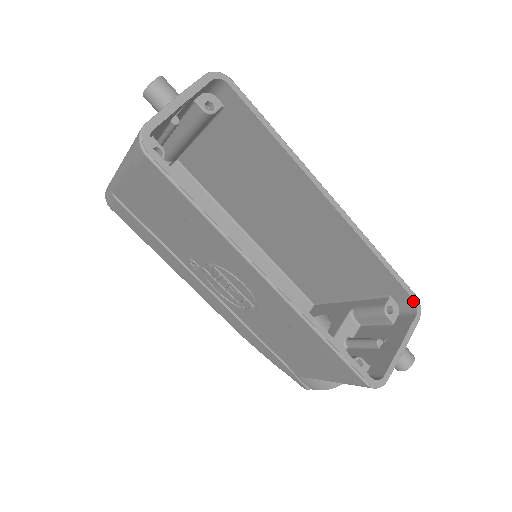
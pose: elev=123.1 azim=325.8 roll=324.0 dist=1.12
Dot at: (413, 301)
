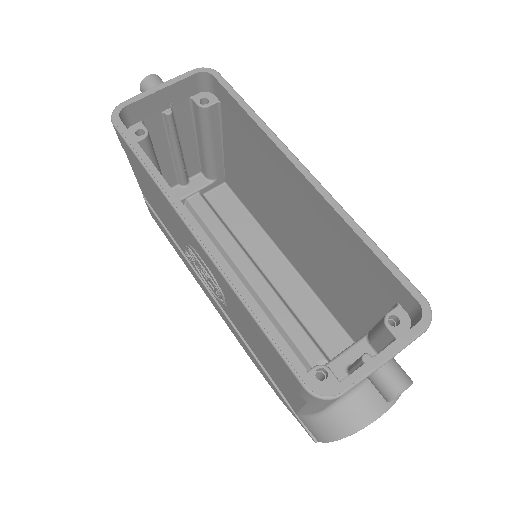
Dot at: (418, 304)
